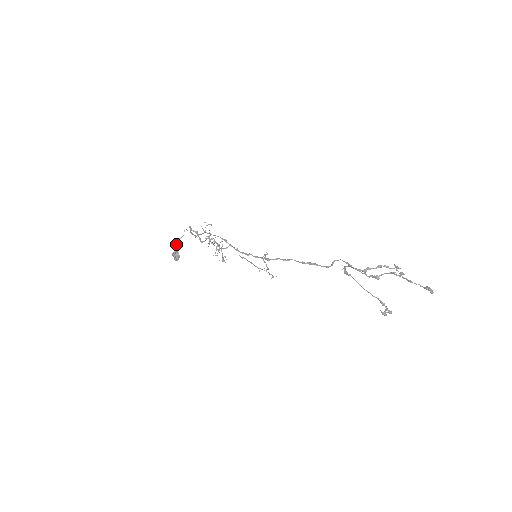
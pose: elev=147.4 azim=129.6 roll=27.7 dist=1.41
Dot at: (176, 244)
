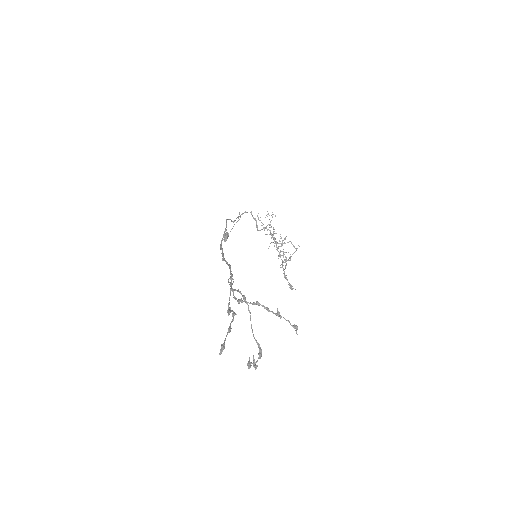
Dot at: (233, 226)
